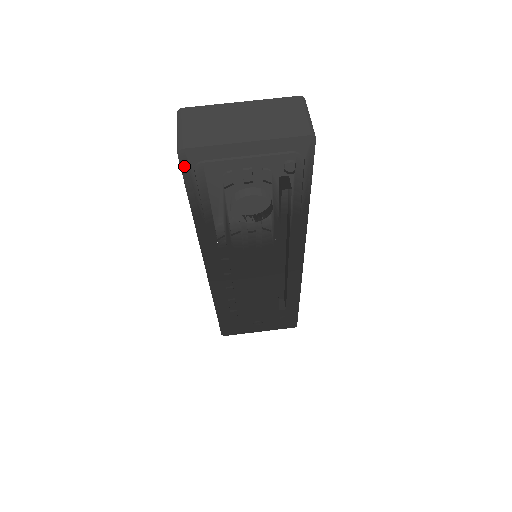
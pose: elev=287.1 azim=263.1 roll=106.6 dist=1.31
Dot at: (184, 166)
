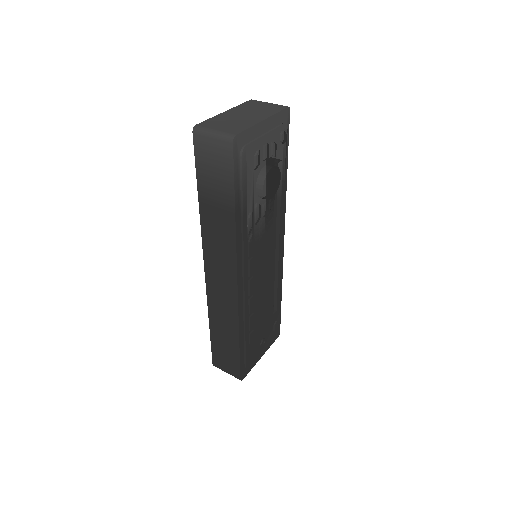
Dot at: (235, 154)
